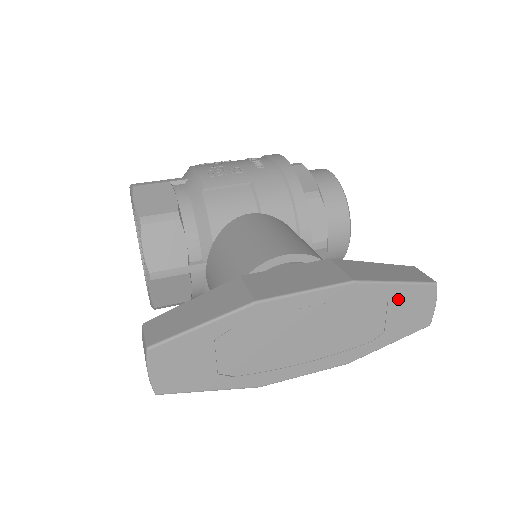
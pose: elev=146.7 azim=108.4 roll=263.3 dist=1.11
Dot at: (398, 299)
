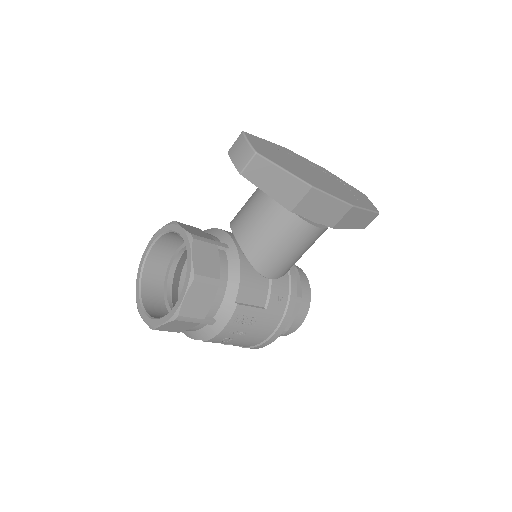
Dot at: (352, 189)
